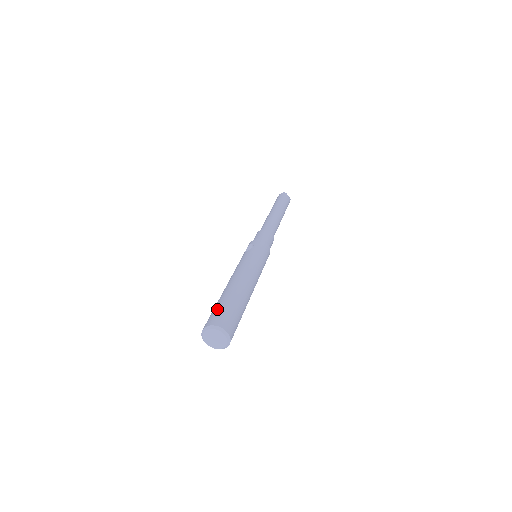
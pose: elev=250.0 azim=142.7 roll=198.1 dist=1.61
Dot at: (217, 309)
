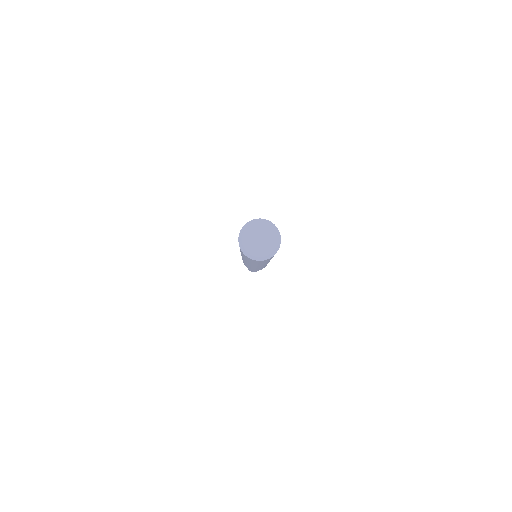
Dot at: occluded
